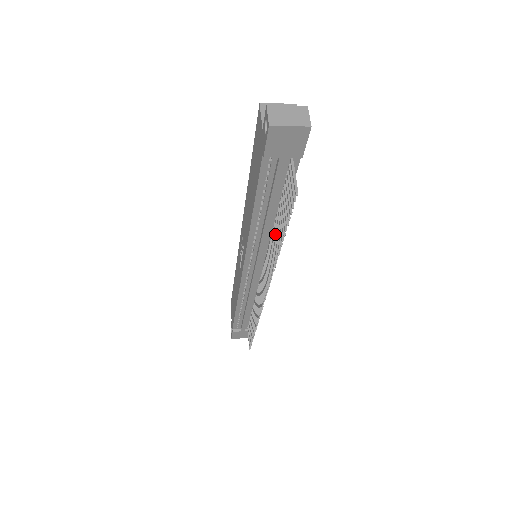
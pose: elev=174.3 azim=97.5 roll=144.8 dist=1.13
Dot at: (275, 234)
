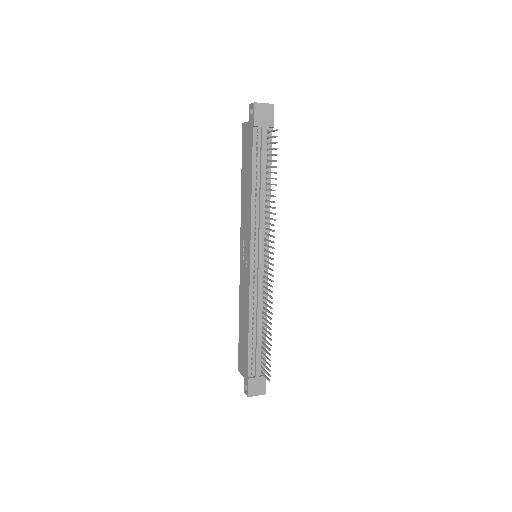
Dot at: (269, 195)
